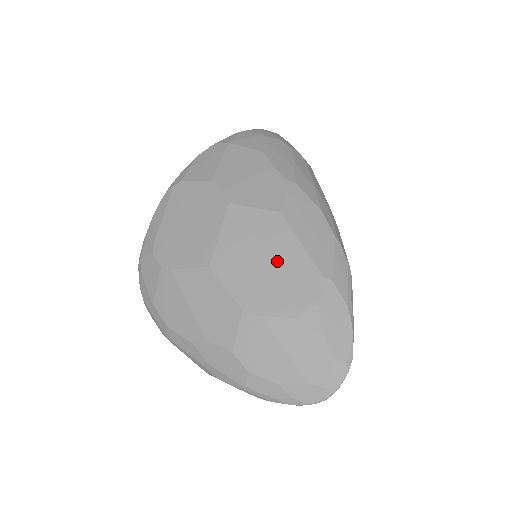
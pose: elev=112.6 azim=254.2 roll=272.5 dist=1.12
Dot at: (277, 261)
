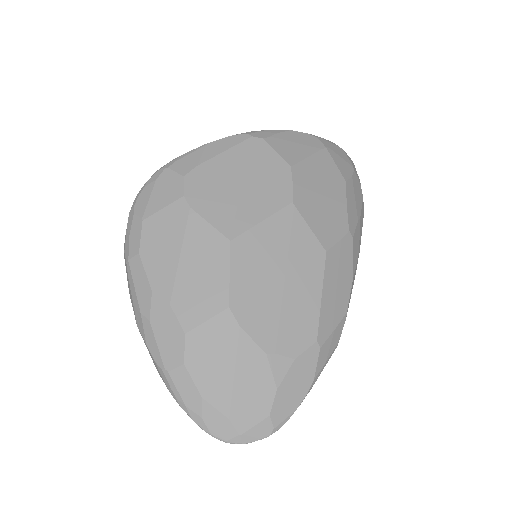
Dot at: (291, 291)
